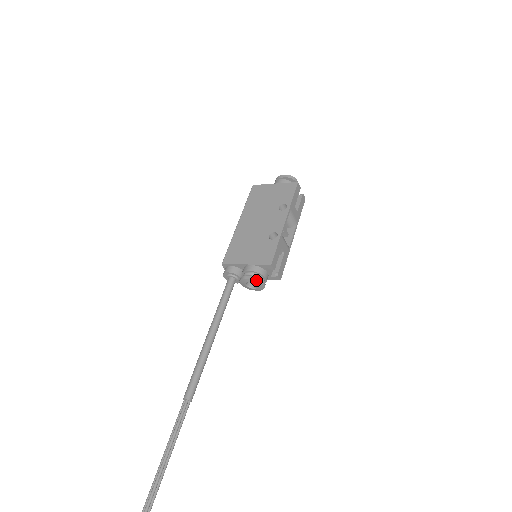
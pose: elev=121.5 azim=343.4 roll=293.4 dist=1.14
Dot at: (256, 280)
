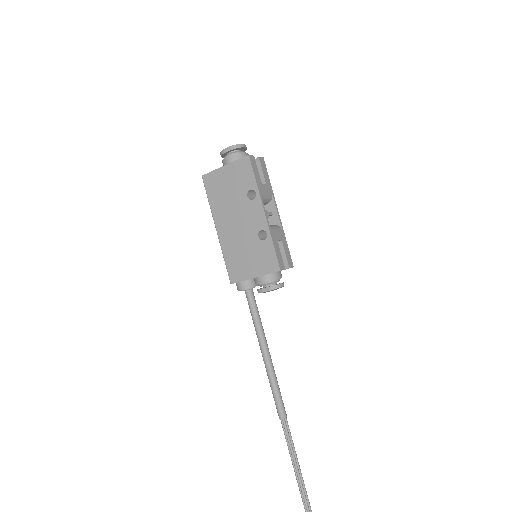
Dot at: (274, 289)
